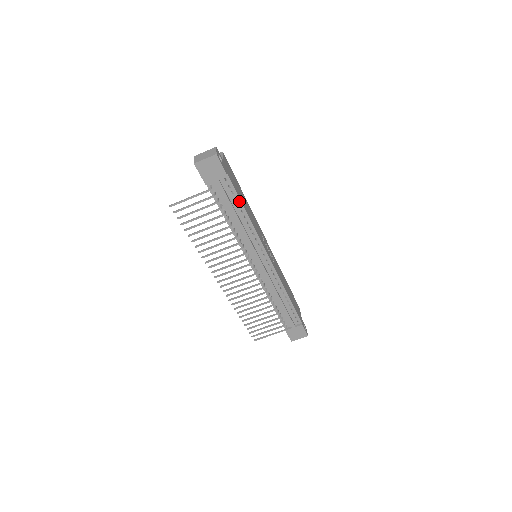
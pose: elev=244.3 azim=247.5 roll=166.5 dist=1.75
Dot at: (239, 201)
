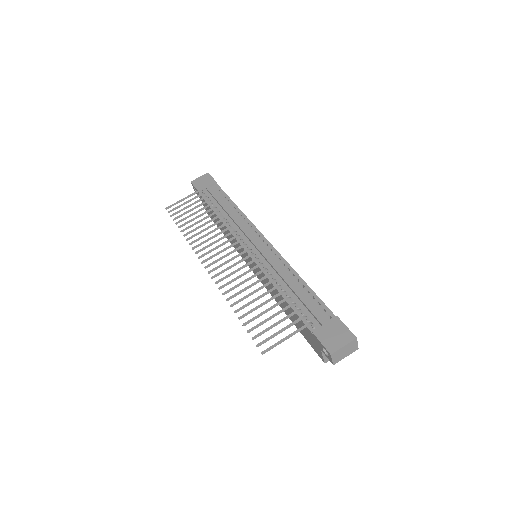
Dot at: (228, 198)
